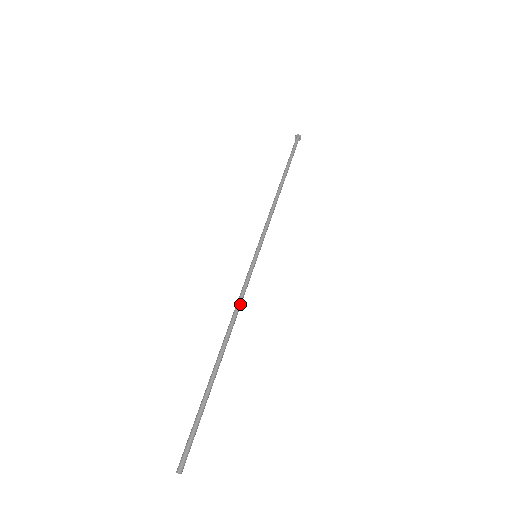
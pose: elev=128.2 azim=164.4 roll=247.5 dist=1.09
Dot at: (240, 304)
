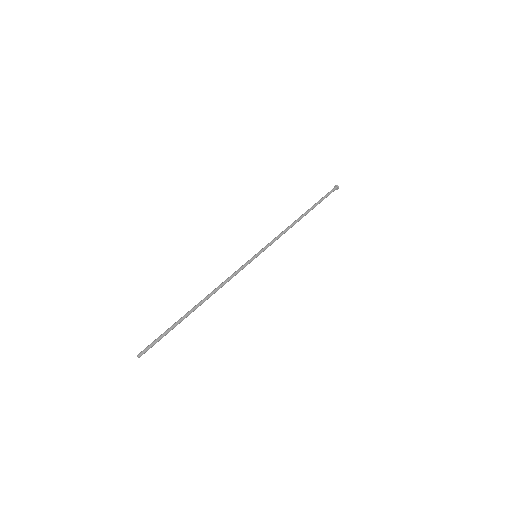
Dot at: (227, 280)
